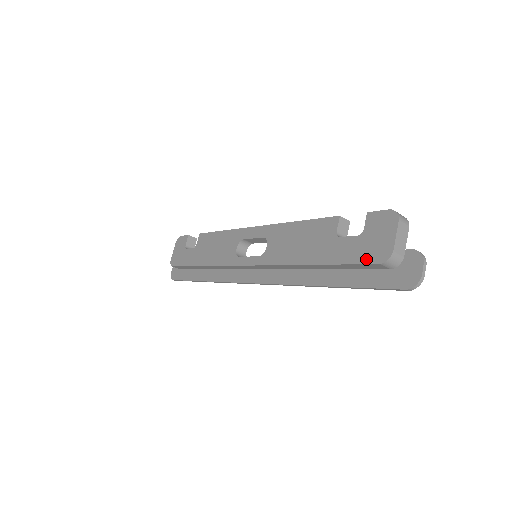
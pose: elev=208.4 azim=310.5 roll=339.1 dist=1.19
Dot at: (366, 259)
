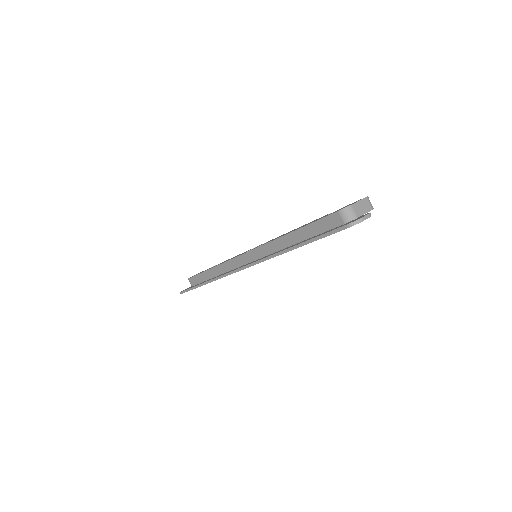
Dot at: (331, 214)
